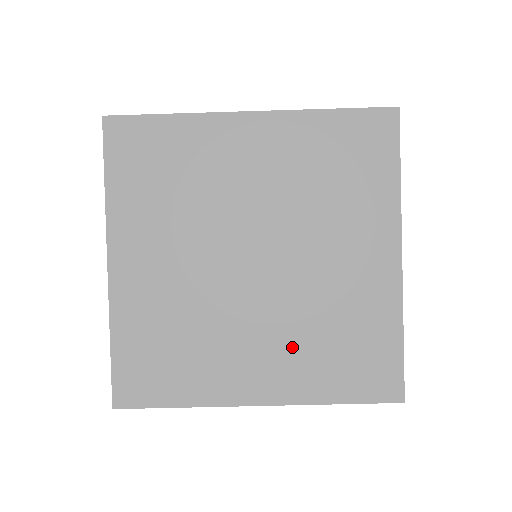
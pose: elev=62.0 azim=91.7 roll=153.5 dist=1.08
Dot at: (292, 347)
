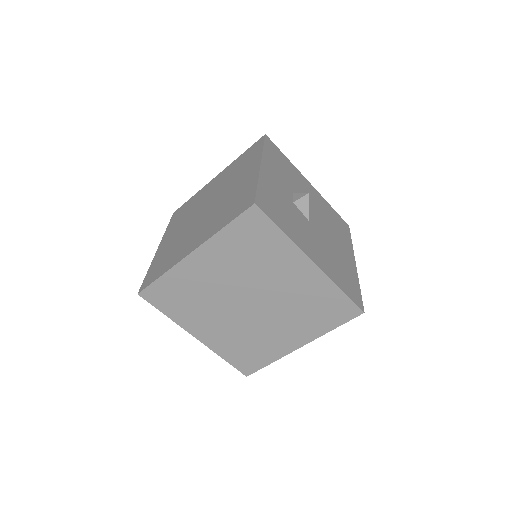
Dot at: (296, 322)
